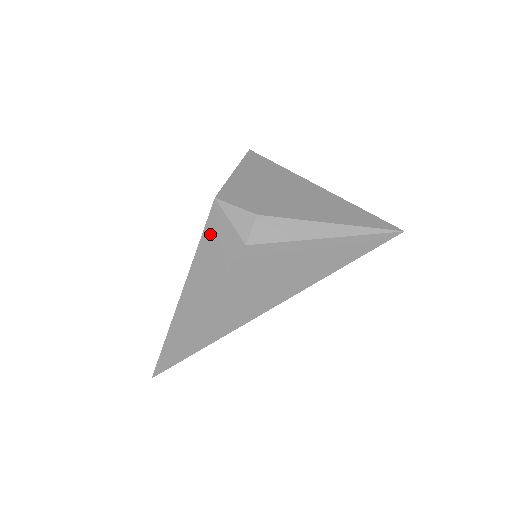
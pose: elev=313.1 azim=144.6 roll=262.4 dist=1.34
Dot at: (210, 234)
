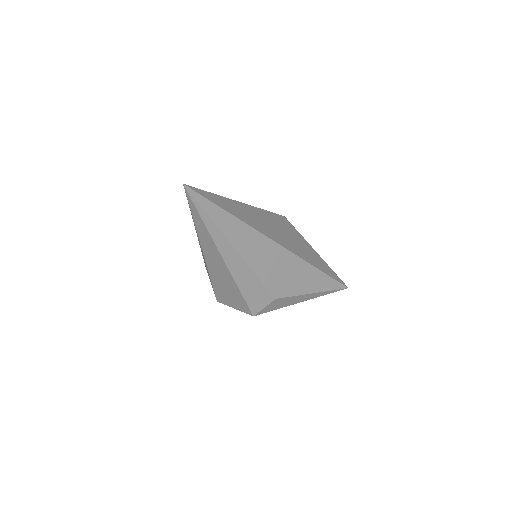
Dot at: occluded
